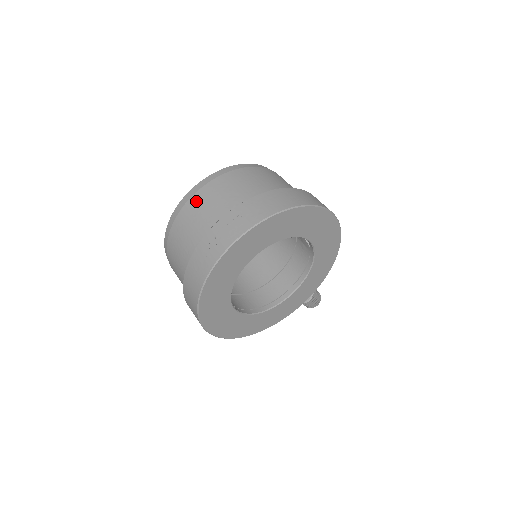
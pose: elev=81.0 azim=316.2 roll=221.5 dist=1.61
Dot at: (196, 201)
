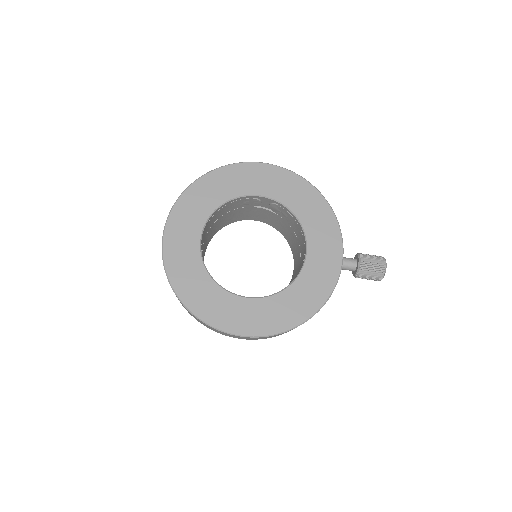
Dot at: occluded
